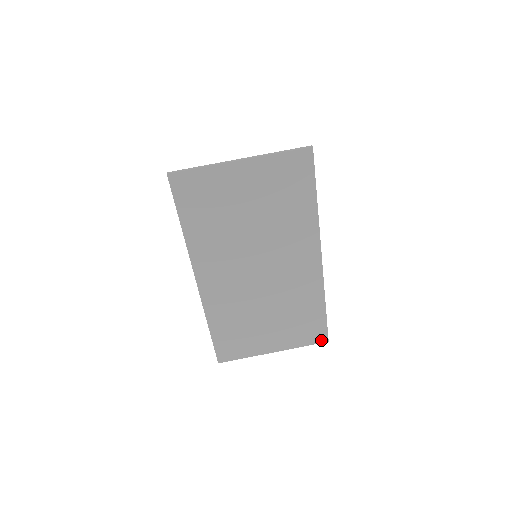
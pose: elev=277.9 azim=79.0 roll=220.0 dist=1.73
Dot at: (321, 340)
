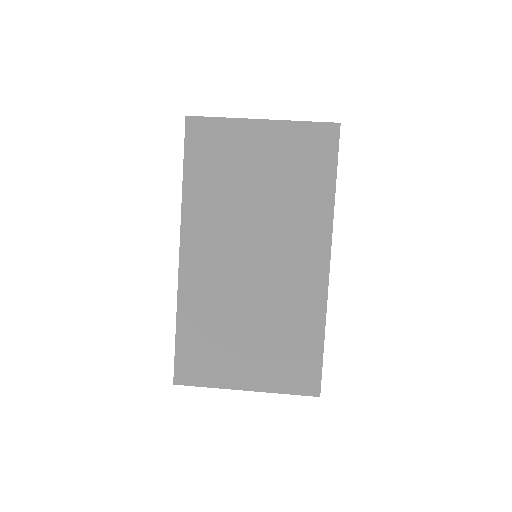
Dot at: (311, 391)
